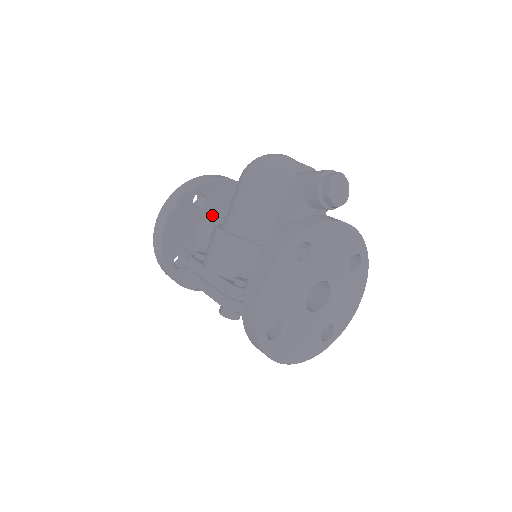
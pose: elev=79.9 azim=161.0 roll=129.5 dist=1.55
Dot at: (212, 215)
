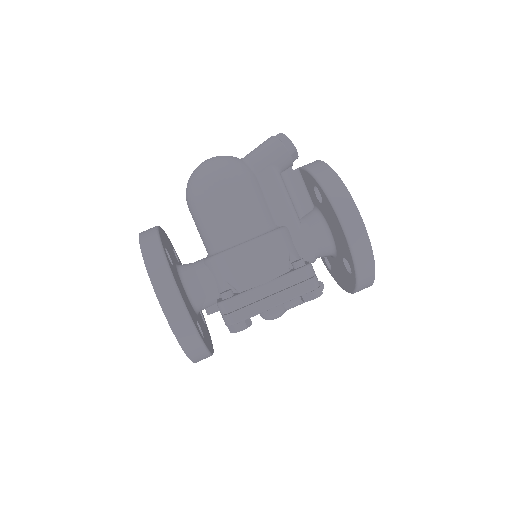
Dot at: (176, 268)
